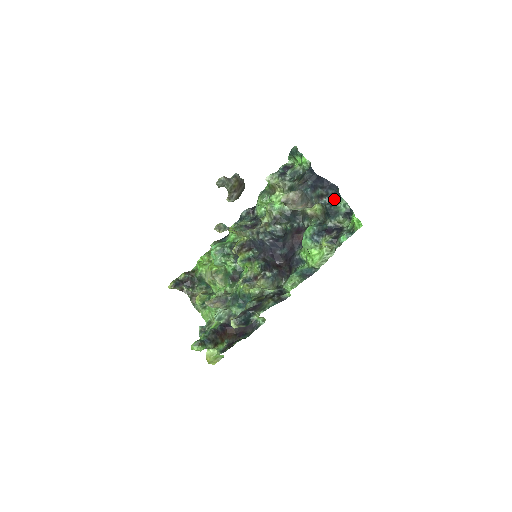
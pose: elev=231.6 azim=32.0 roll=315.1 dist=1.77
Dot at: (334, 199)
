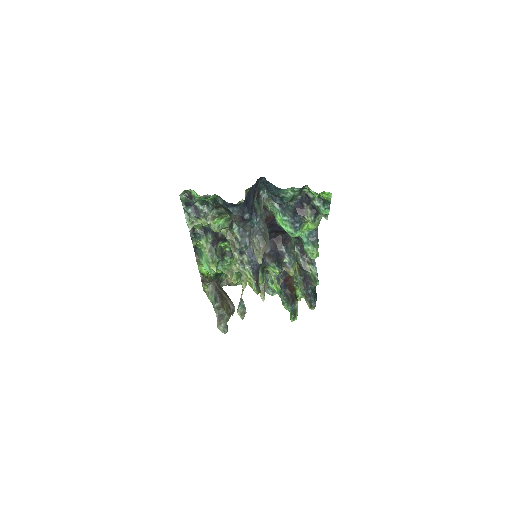
Dot at: (277, 194)
